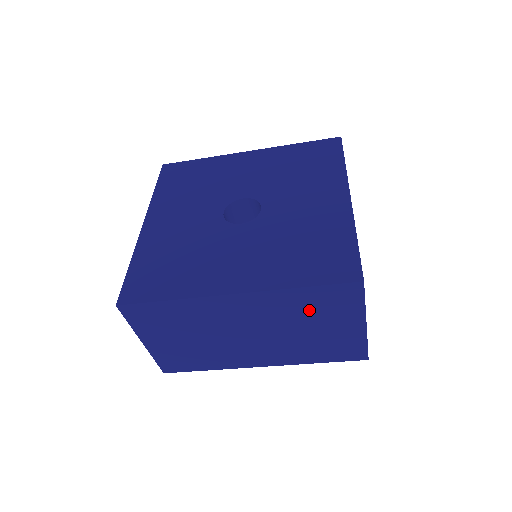
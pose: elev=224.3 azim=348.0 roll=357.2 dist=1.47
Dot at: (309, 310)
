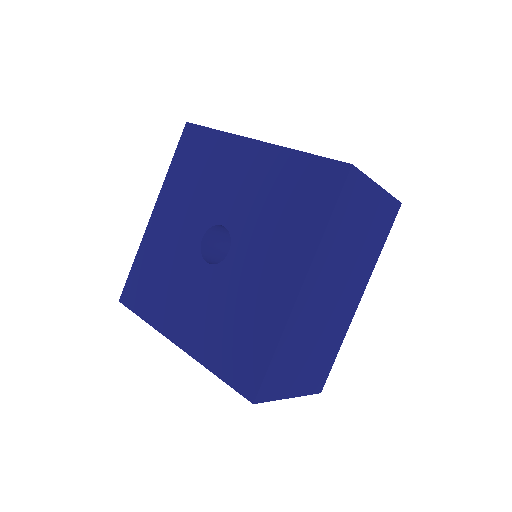
Dot at: occluded
